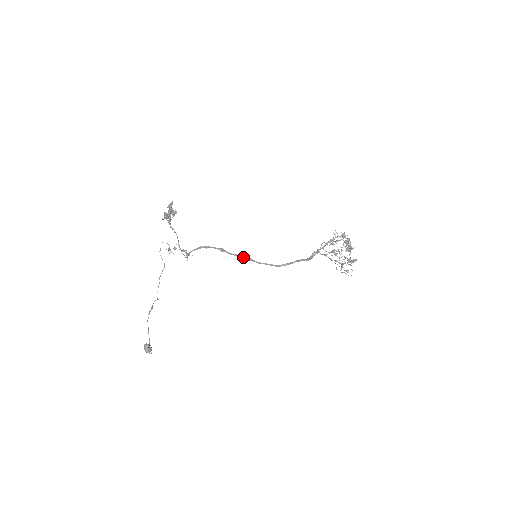
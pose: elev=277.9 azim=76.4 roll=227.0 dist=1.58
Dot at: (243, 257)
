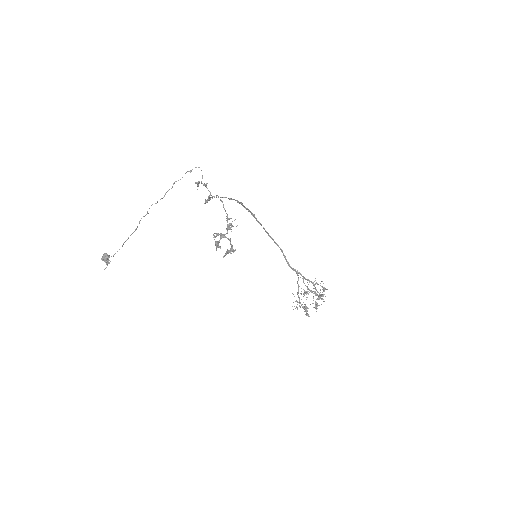
Dot at: (251, 212)
